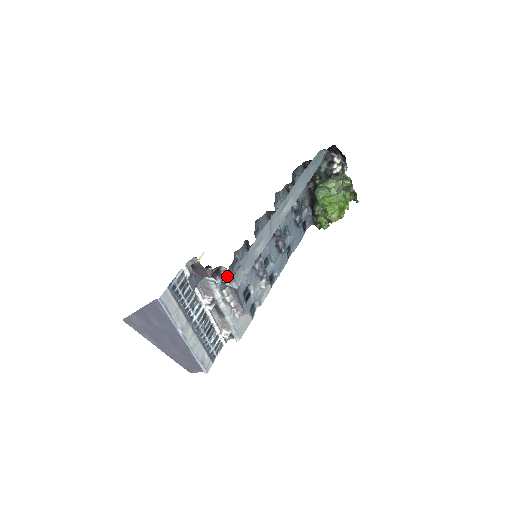
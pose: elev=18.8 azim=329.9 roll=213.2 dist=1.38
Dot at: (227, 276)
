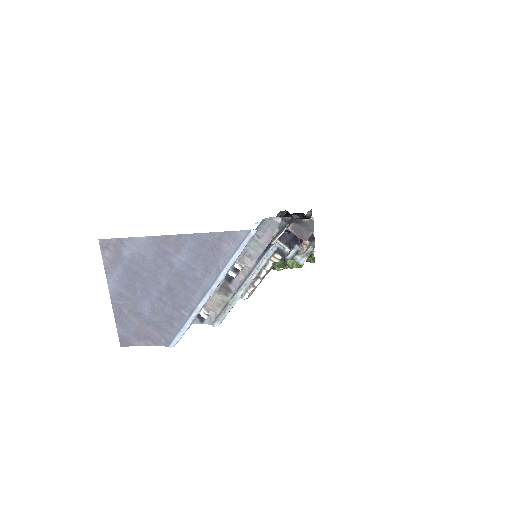
Dot at: occluded
